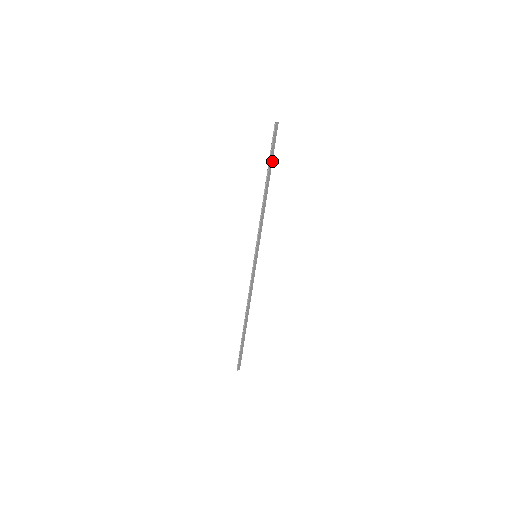
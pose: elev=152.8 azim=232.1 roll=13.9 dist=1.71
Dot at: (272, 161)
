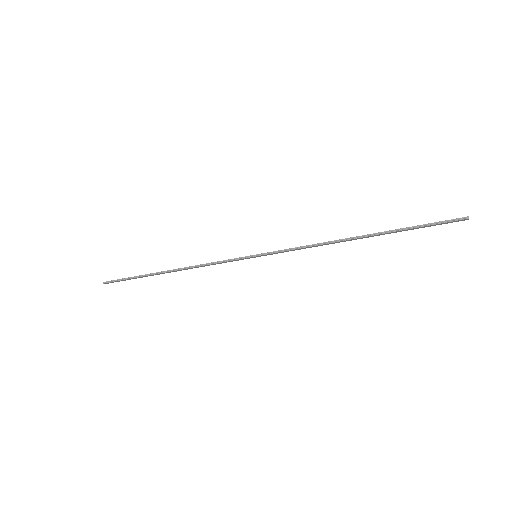
Dot at: occluded
